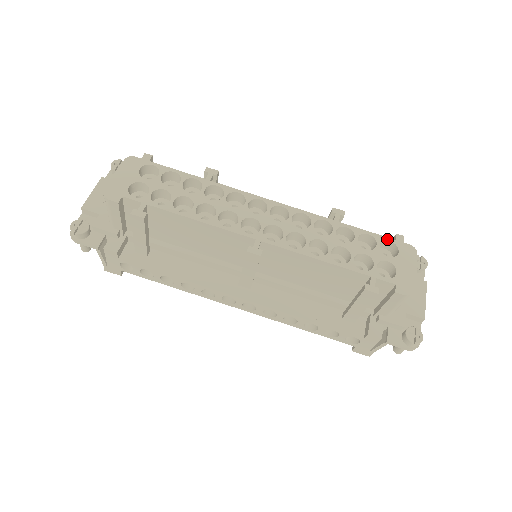
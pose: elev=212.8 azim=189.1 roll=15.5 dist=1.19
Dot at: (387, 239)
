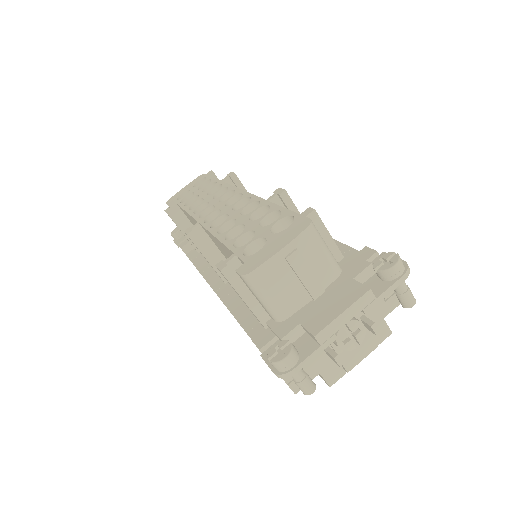
Dot at: (292, 214)
